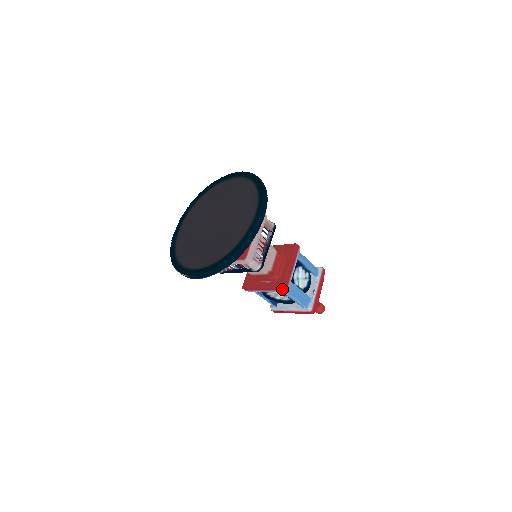
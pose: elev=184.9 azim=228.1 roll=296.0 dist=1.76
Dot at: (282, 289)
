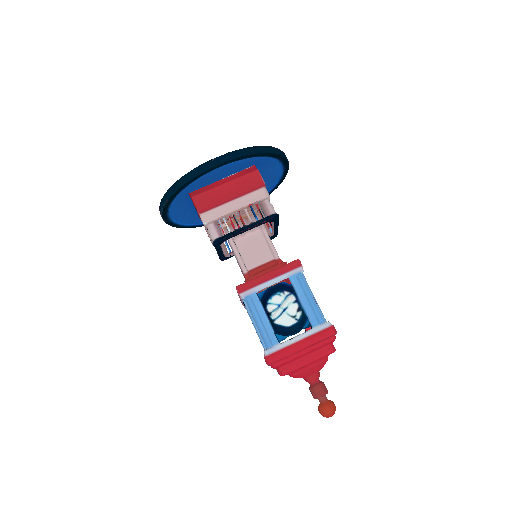
Dot at: (237, 291)
